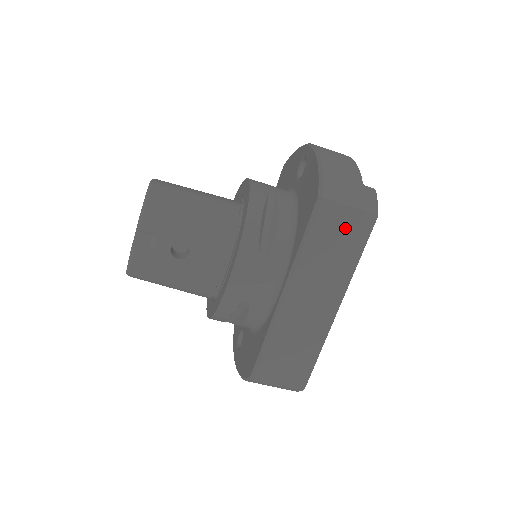
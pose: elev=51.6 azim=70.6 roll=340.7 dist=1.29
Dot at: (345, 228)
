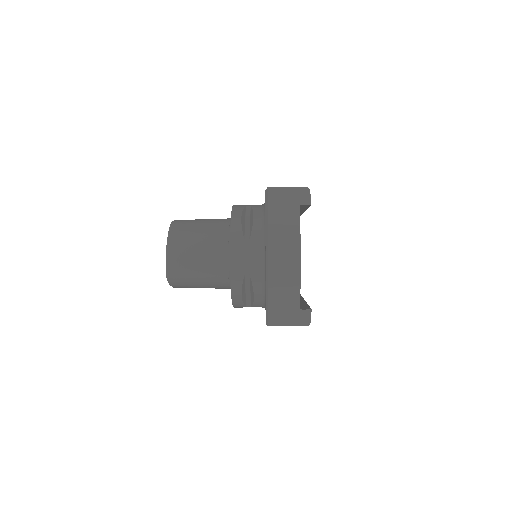
Dot at: occluded
